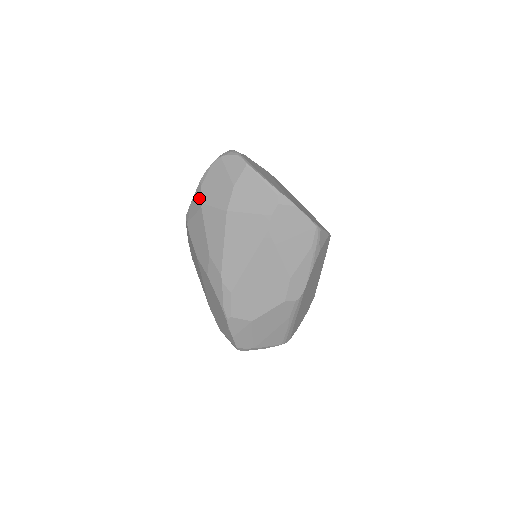
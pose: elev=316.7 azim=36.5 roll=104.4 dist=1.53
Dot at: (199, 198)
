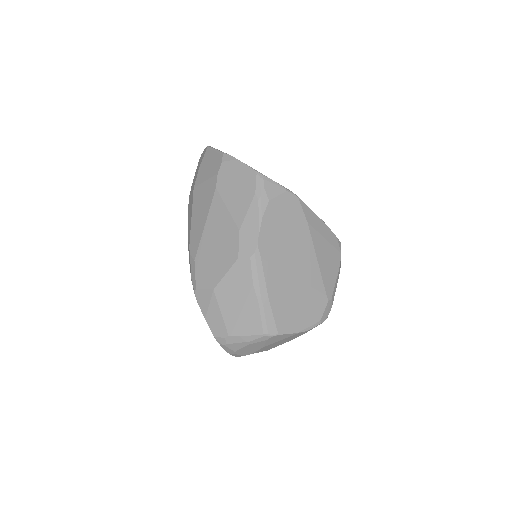
Dot at: occluded
